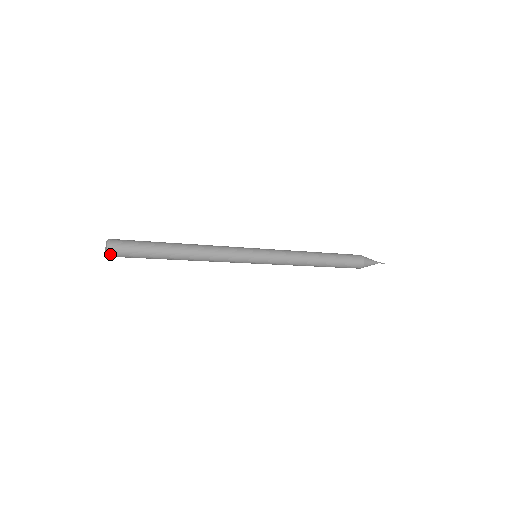
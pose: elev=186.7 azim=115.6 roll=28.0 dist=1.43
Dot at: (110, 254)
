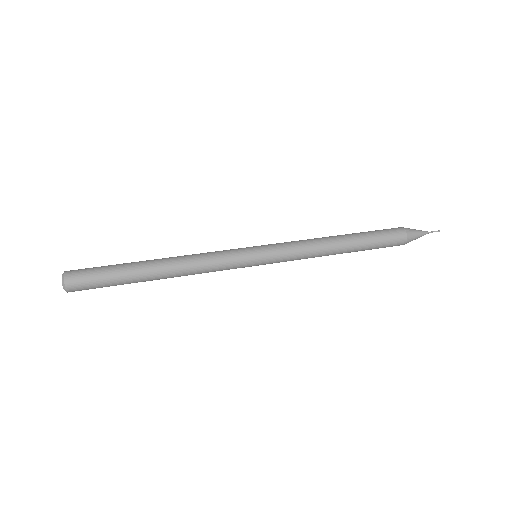
Dot at: occluded
